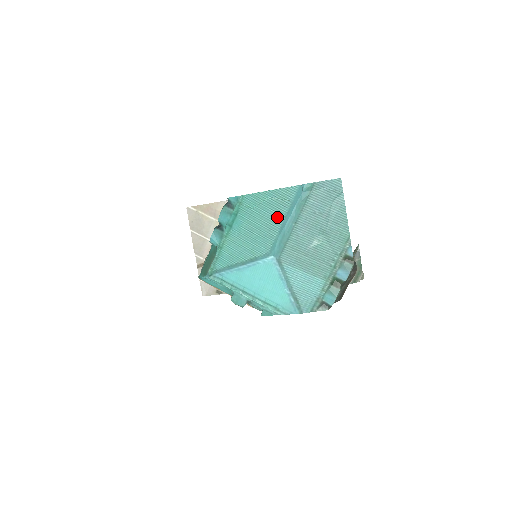
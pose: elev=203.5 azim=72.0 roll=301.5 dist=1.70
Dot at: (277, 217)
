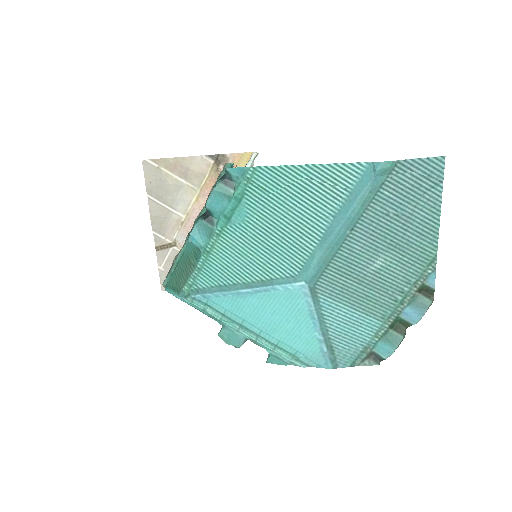
Dot at: (318, 215)
